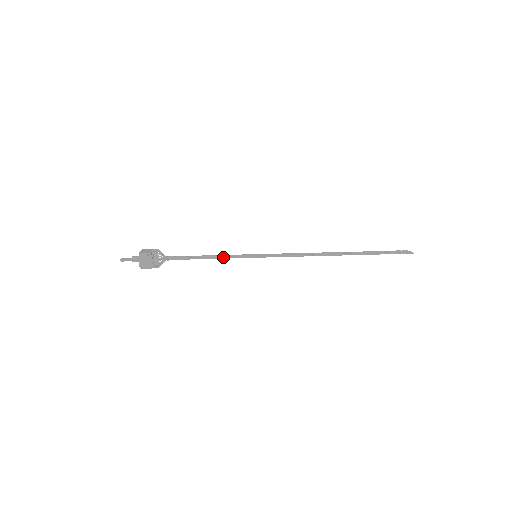
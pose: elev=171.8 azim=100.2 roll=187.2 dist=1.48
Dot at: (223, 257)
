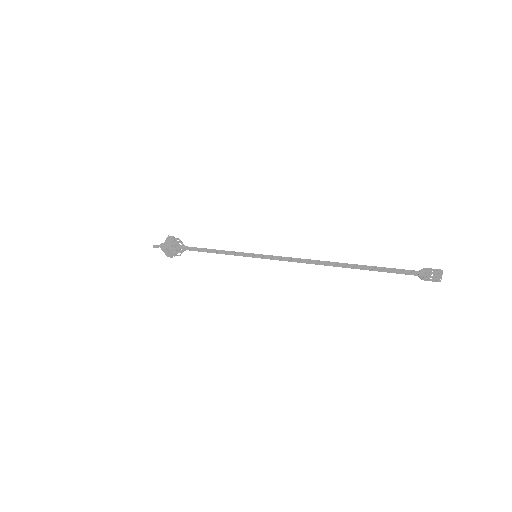
Dot at: (226, 254)
